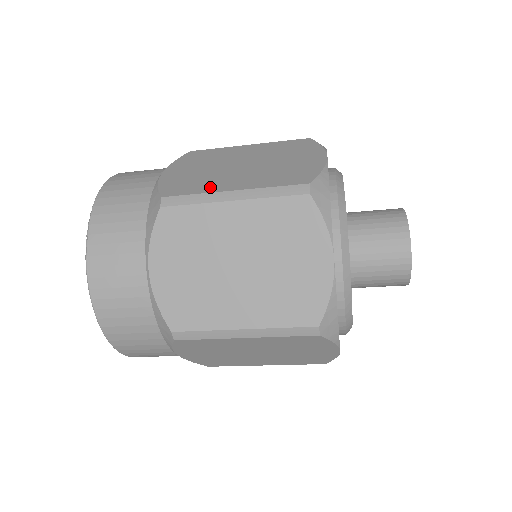
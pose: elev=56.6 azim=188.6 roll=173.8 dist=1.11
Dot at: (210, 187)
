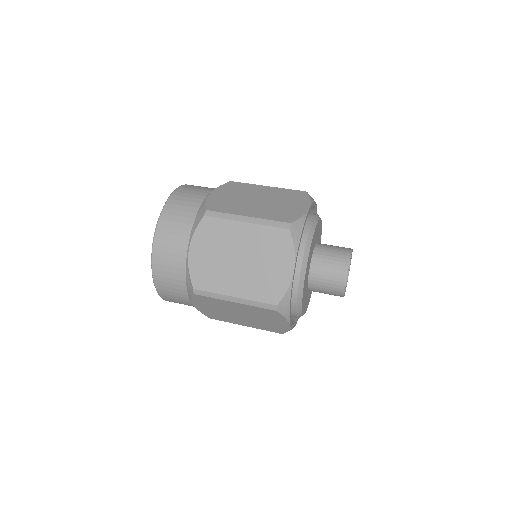
Dot at: (221, 287)
